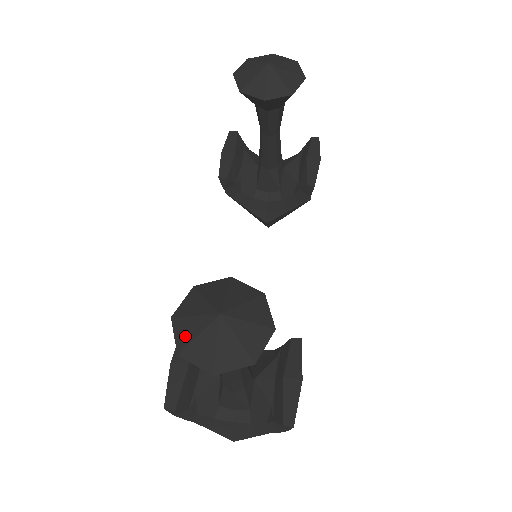
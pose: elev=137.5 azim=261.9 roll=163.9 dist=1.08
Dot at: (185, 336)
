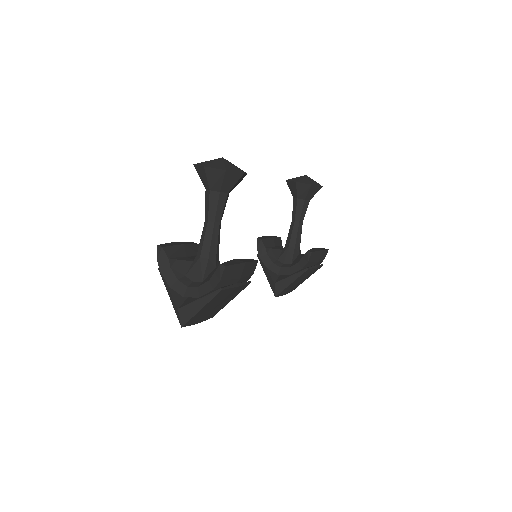
Dot at: occluded
